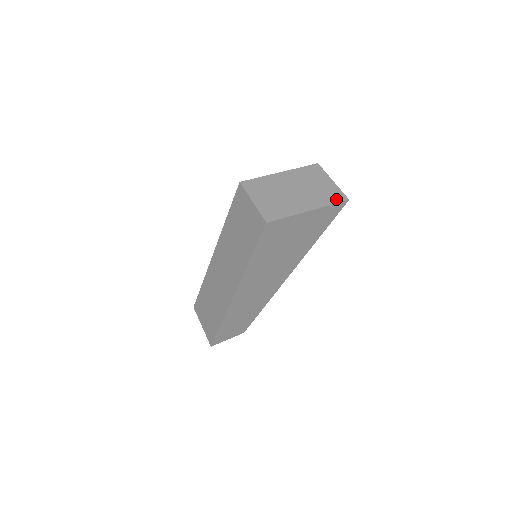
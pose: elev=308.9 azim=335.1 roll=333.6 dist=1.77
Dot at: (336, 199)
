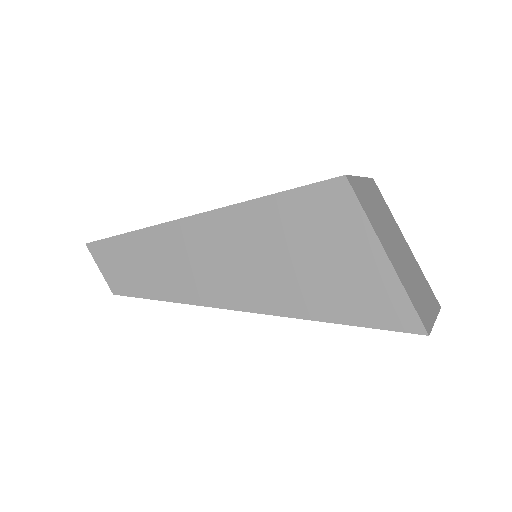
Dot at: (420, 311)
